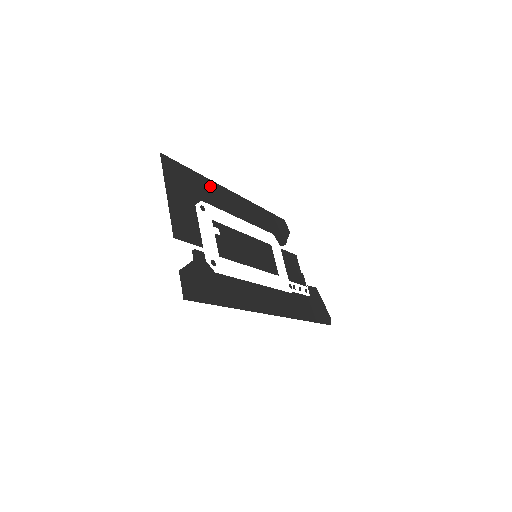
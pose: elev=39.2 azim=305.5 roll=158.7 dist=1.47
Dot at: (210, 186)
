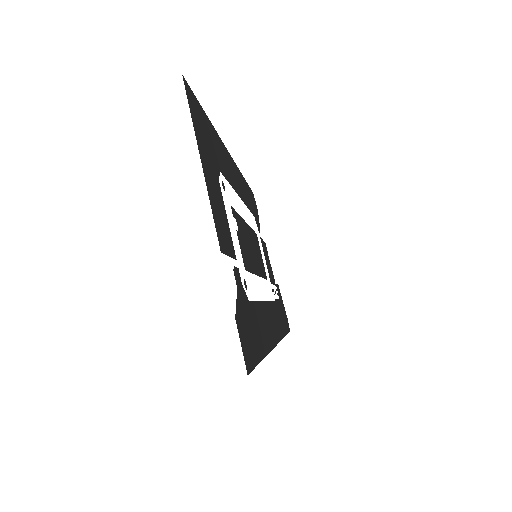
Dot at: (219, 144)
